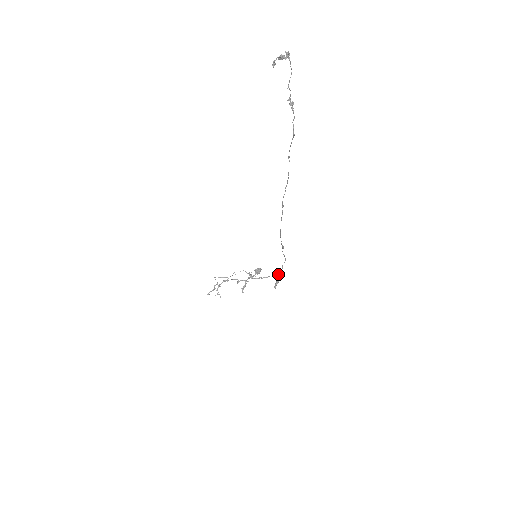
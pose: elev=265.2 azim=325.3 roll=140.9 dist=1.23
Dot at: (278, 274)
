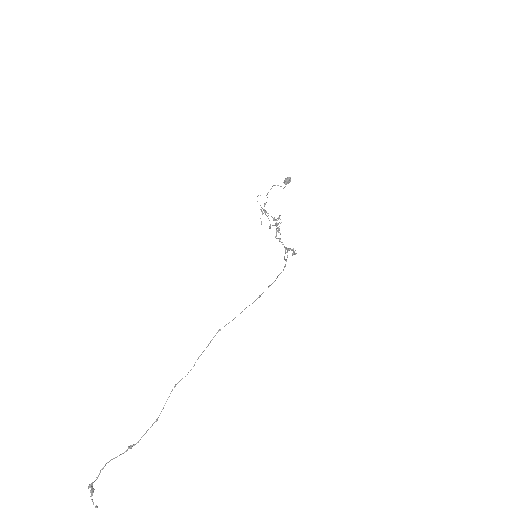
Dot at: occluded
